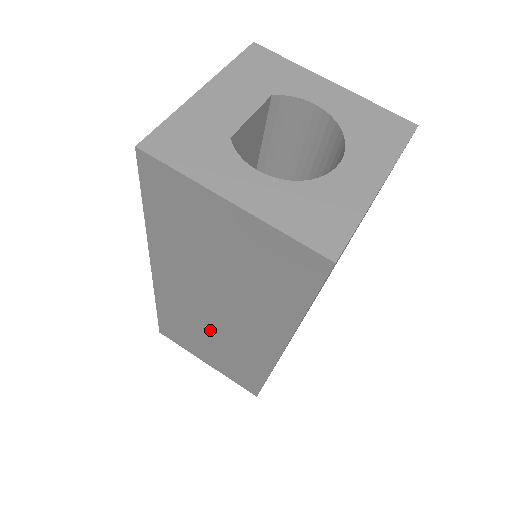
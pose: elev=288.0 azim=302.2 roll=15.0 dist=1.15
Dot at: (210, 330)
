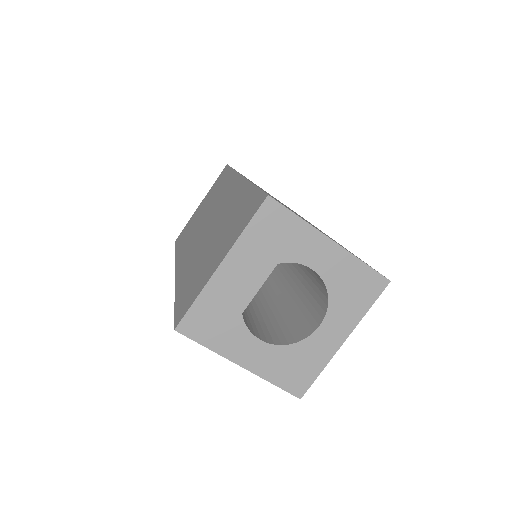
Dot at: occluded
